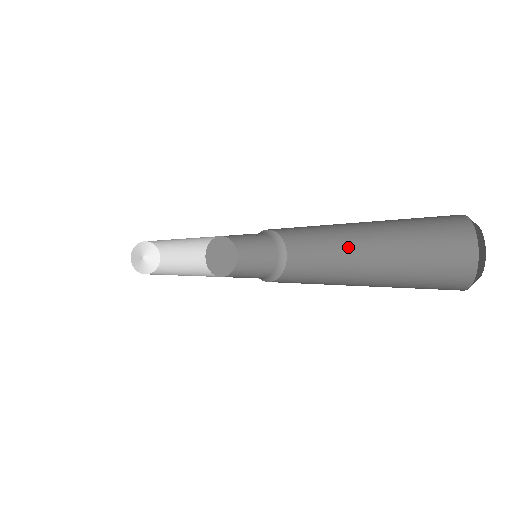
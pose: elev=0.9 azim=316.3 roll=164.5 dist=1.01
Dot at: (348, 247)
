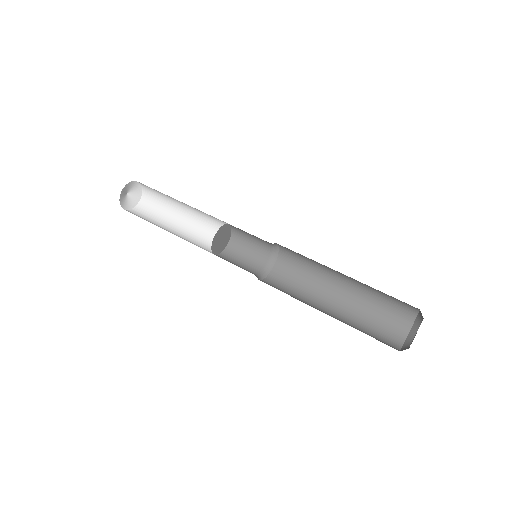
Dot at: occluded
